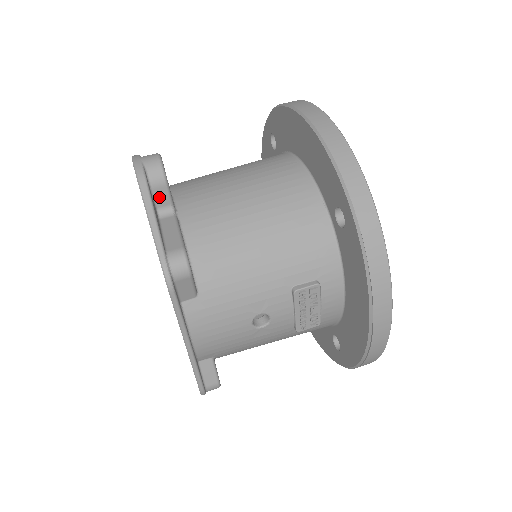
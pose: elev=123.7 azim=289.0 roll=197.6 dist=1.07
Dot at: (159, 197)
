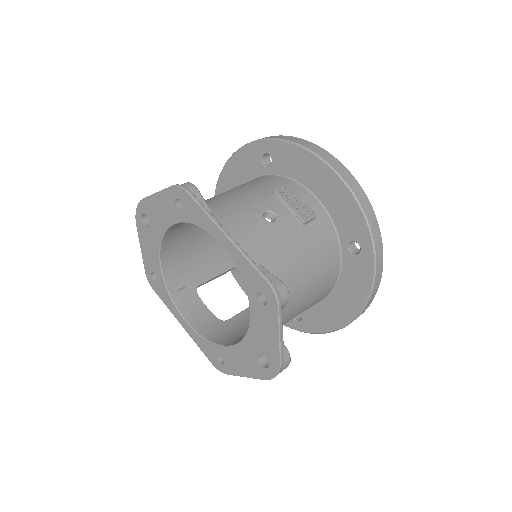
Dot at: occluded
